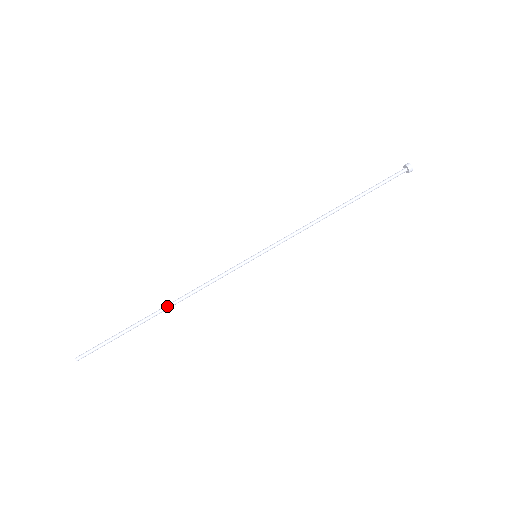
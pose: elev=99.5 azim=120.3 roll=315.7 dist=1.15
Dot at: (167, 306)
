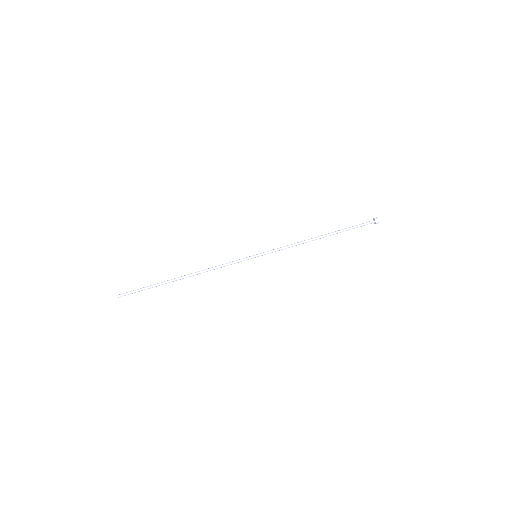
Dot at: (188, 276)
